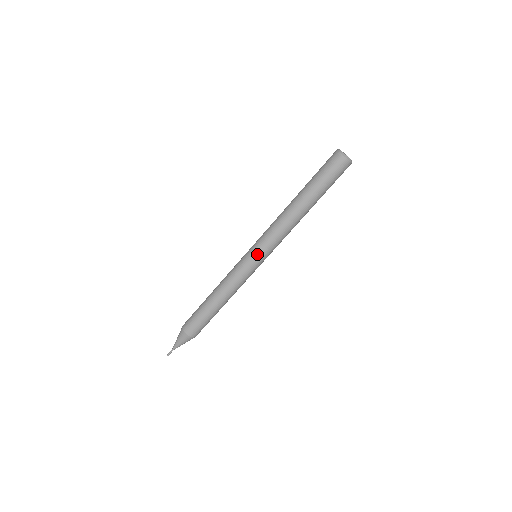
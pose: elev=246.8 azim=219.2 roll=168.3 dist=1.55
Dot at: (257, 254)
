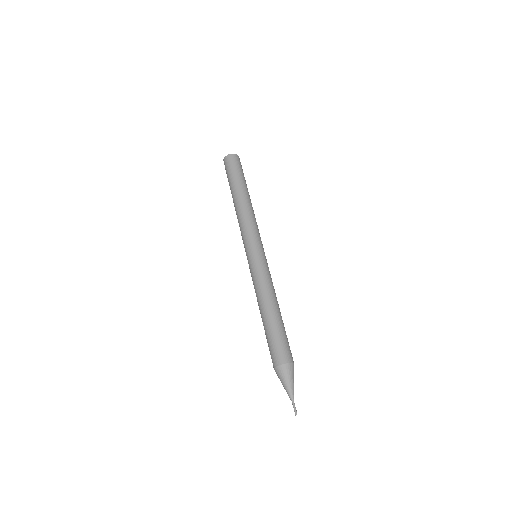
Dot at: (253, 248)
